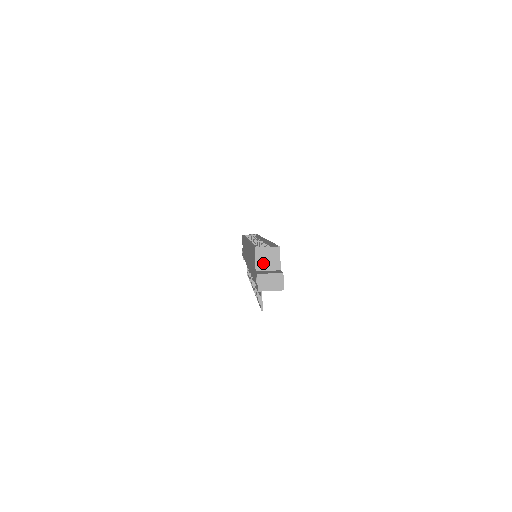
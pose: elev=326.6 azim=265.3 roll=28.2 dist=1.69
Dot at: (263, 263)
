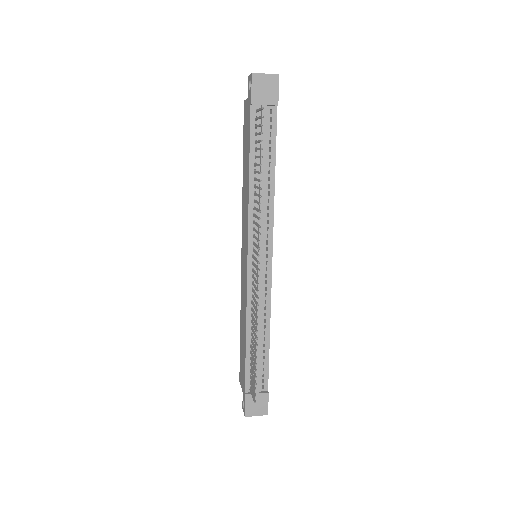
Dot at: occluded
